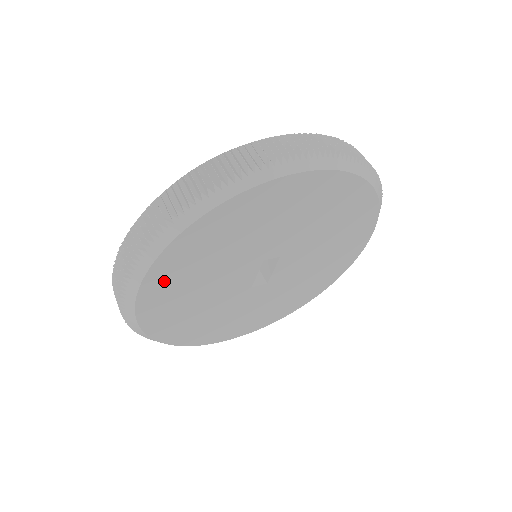
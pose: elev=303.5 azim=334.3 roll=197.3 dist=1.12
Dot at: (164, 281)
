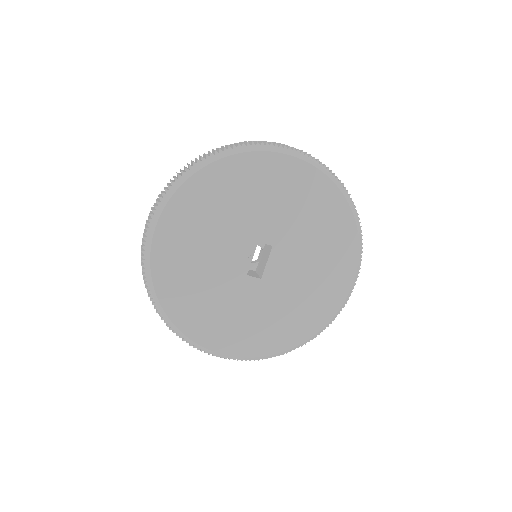
Dot at: (180, 217)
